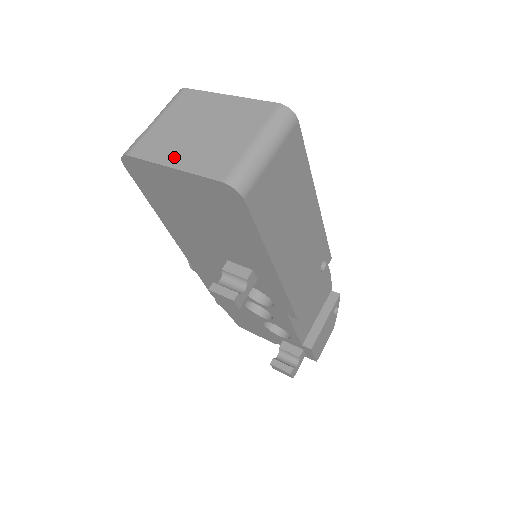
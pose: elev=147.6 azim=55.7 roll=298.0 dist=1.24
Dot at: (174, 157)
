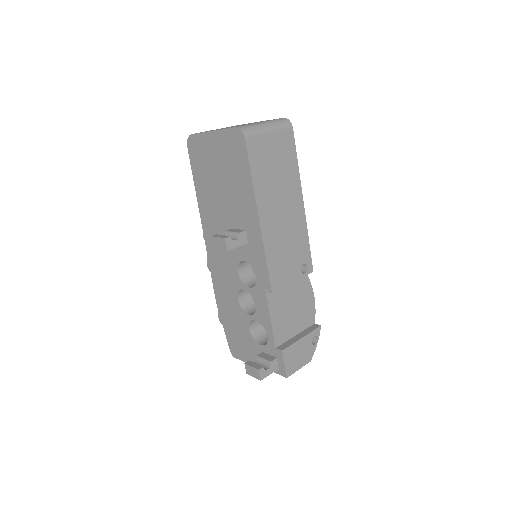
Dot at: occluded
